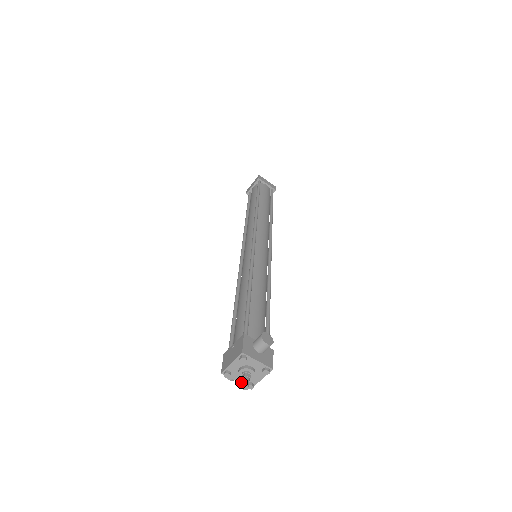
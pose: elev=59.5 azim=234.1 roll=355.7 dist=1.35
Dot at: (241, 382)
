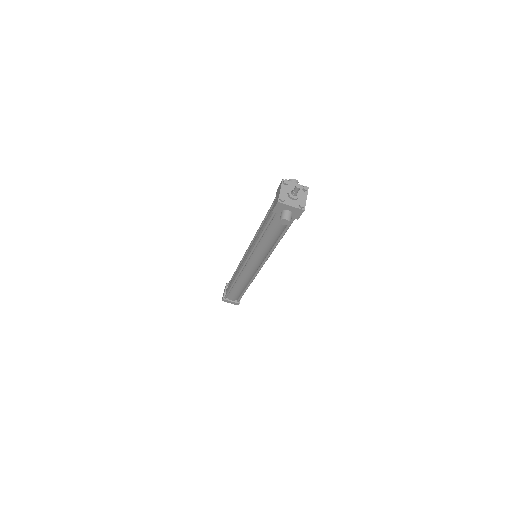
Dot at: (295, 206)
